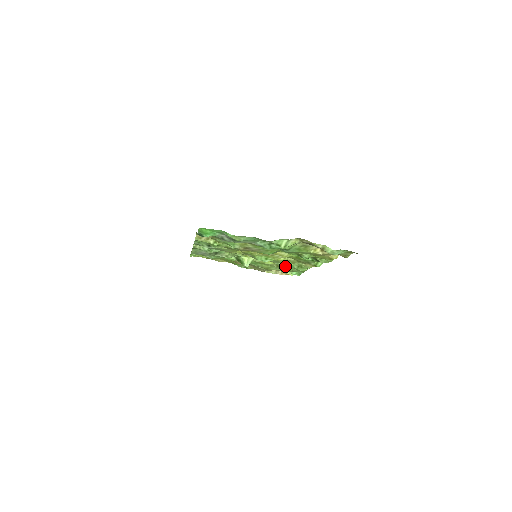
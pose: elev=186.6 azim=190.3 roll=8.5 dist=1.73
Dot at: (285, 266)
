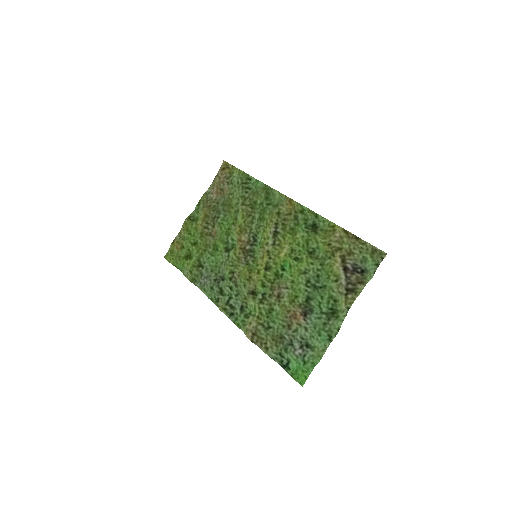
Dot at: (258, 209)
